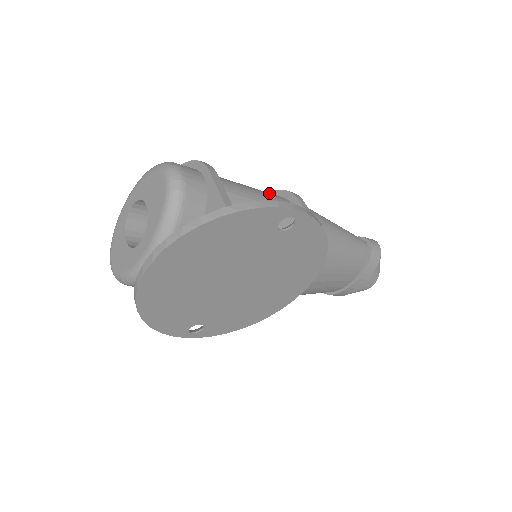
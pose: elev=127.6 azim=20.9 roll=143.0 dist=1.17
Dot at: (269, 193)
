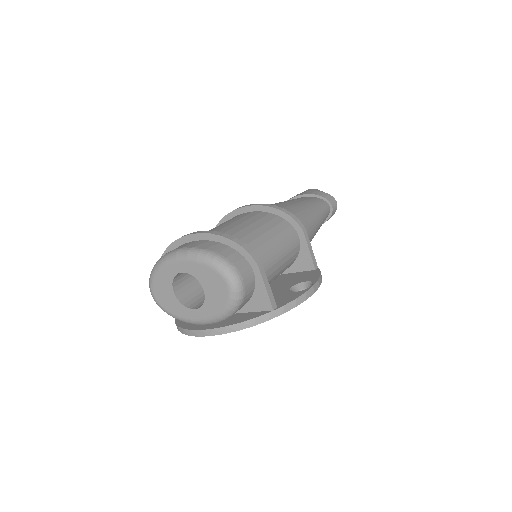
Dot at: (284, 232)
